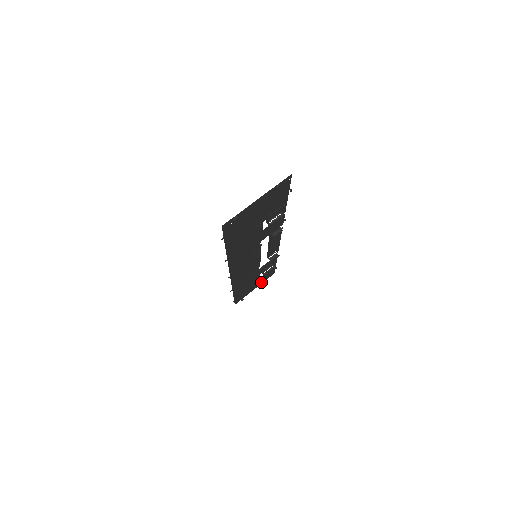
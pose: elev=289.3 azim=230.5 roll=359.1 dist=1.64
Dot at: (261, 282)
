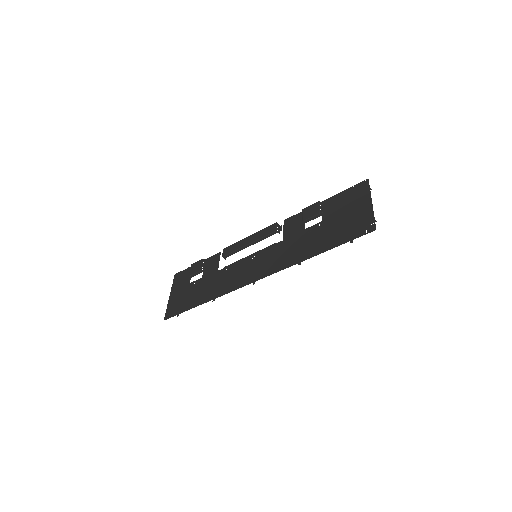
Dot at: (174, 287)
